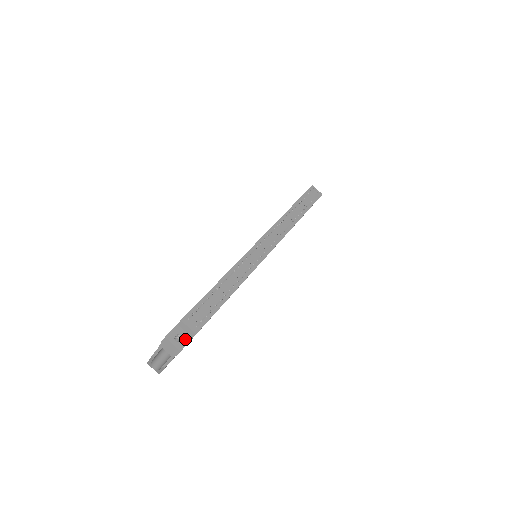
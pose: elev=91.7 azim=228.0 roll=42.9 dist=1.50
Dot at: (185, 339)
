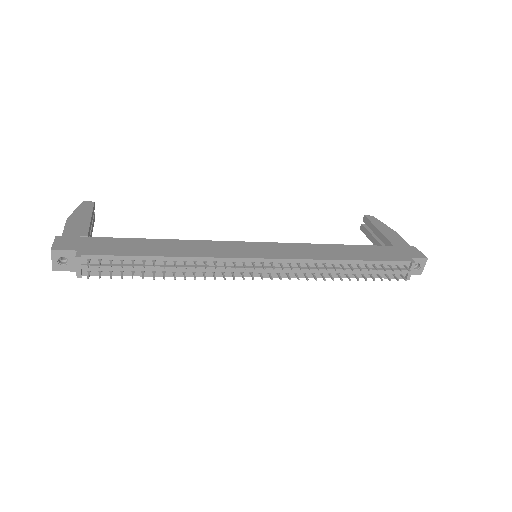
Dot at: (69, 266)
